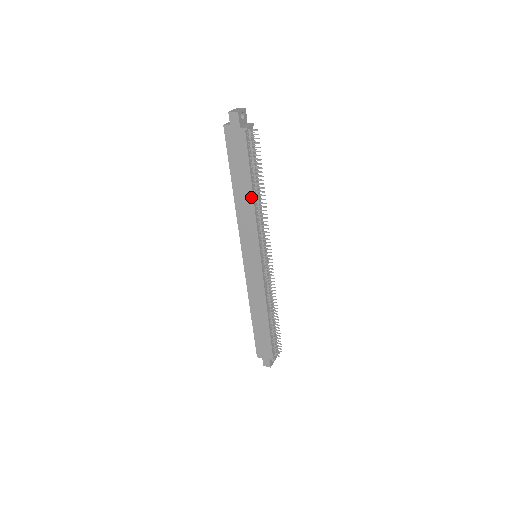
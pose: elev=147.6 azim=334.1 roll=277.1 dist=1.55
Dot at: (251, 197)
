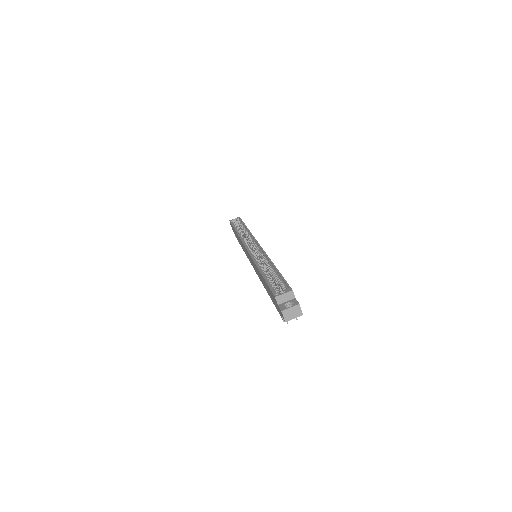
Dot at: occluded
